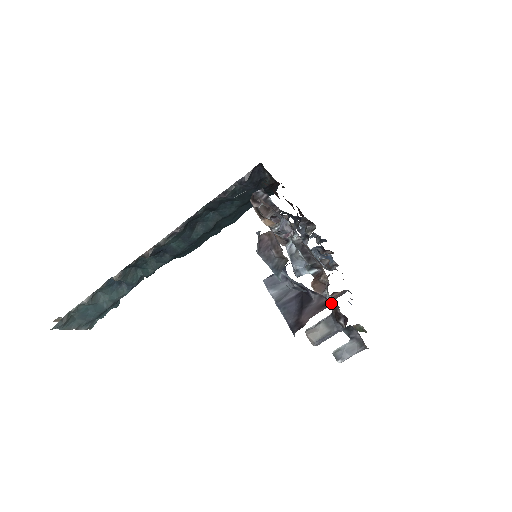
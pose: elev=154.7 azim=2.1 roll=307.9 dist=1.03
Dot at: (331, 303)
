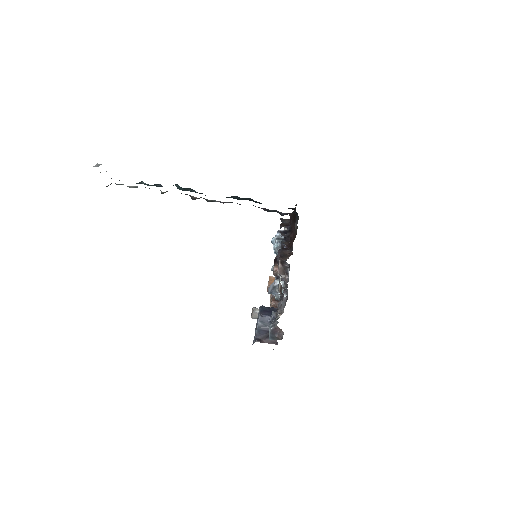
Dot at: occluded
